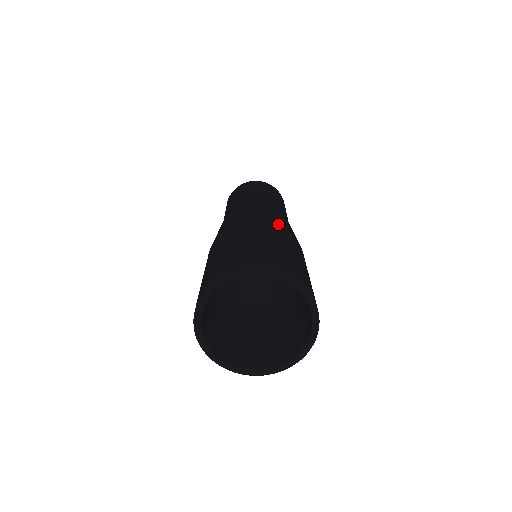
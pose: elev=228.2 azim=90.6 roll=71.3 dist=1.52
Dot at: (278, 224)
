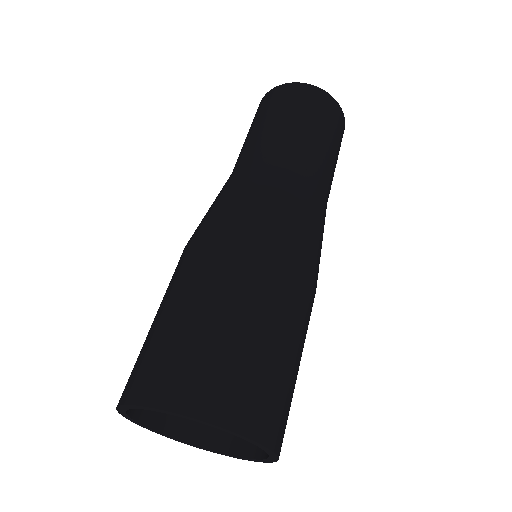
Dot at: (303, 263)
